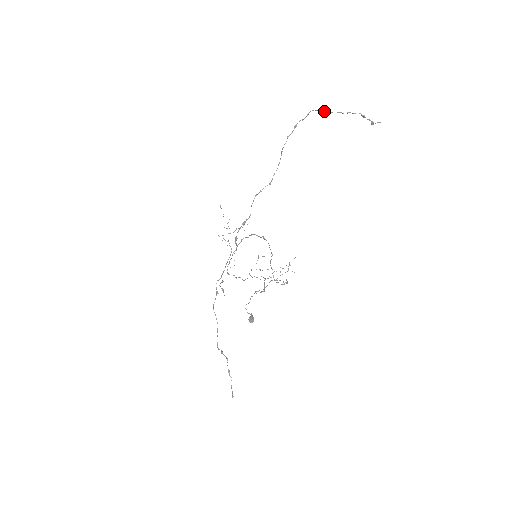
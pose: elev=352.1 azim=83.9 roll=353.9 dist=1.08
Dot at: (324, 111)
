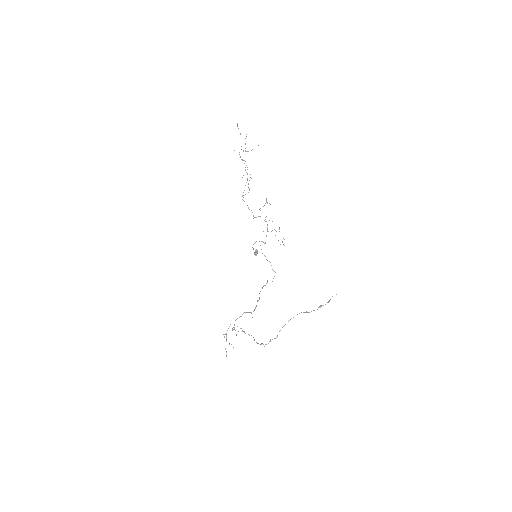
Dot at: occluded
